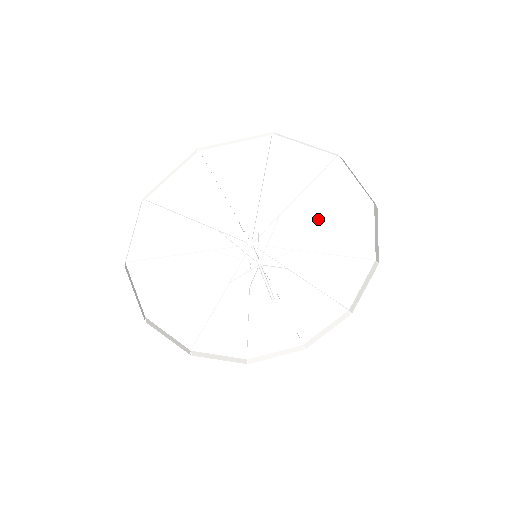
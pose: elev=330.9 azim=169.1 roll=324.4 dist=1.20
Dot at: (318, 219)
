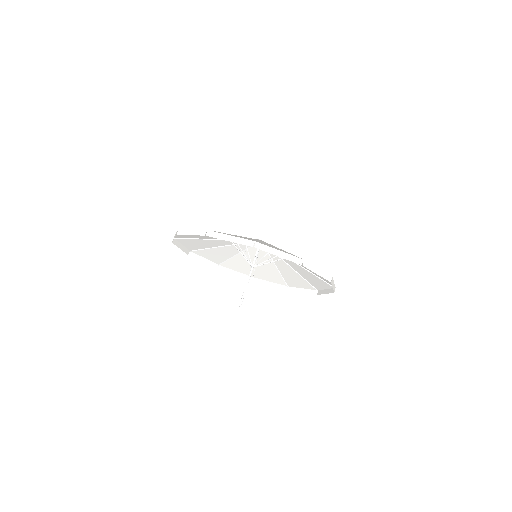
Dot at: (281, 249)
